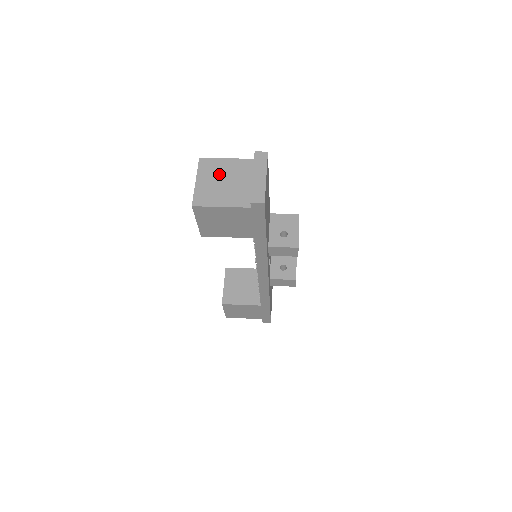
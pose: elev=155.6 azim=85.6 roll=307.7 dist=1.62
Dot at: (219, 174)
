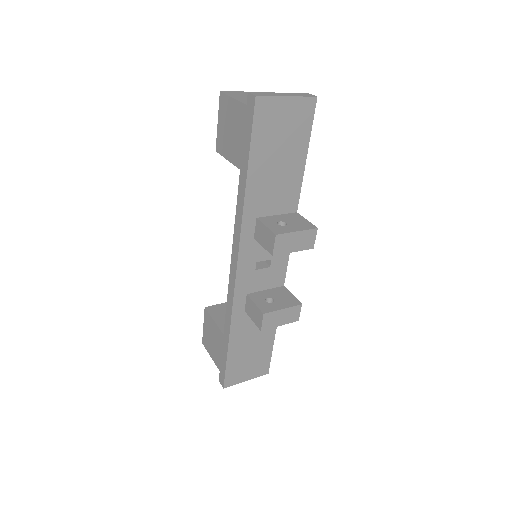
Dot at: occluded
